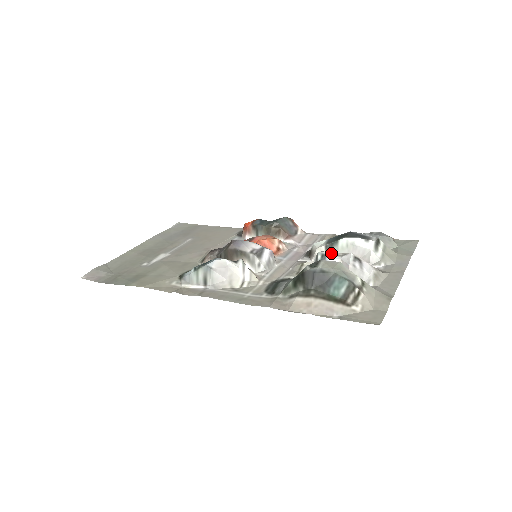
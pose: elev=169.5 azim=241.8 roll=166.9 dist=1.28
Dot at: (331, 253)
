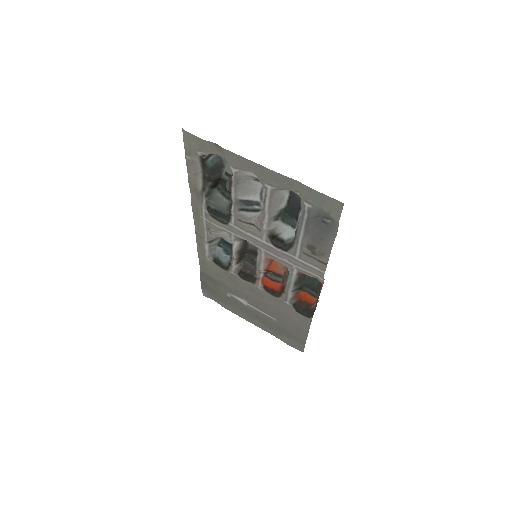
Dot at: (263, 201)
